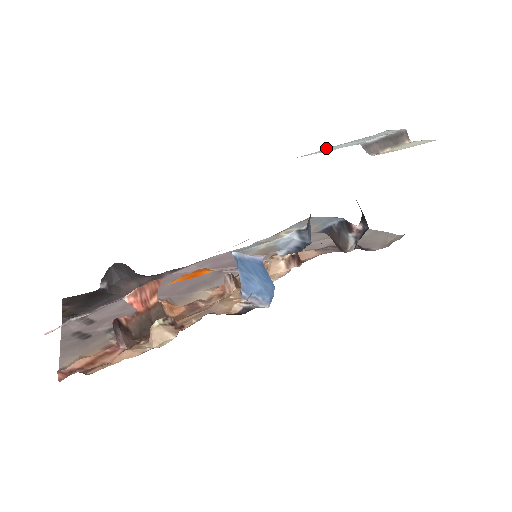
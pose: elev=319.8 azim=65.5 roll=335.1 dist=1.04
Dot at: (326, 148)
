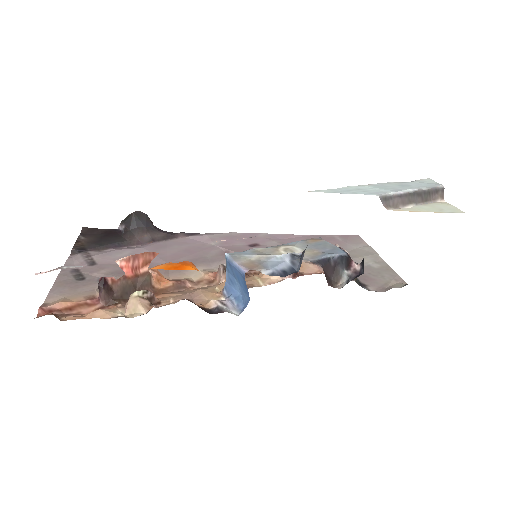
Dot at: (347, 186)
